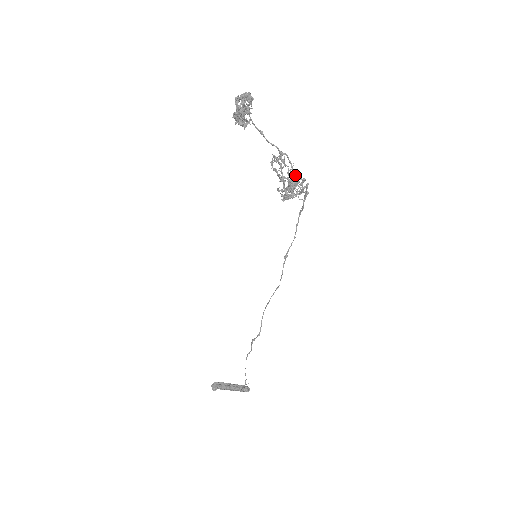
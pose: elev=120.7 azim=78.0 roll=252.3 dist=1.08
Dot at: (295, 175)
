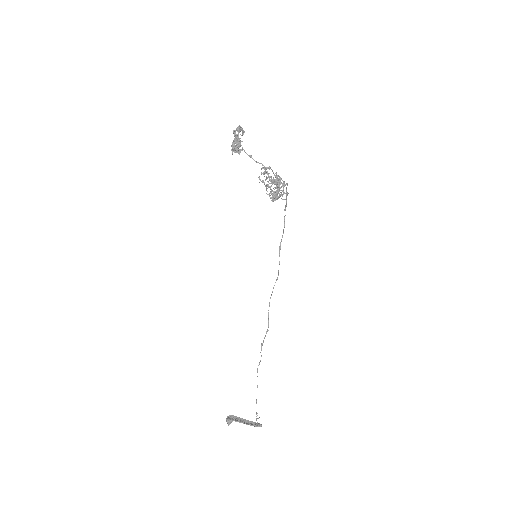
Dot at: occluded
